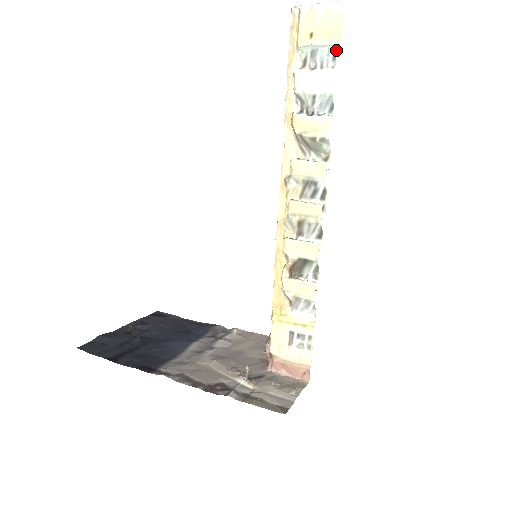
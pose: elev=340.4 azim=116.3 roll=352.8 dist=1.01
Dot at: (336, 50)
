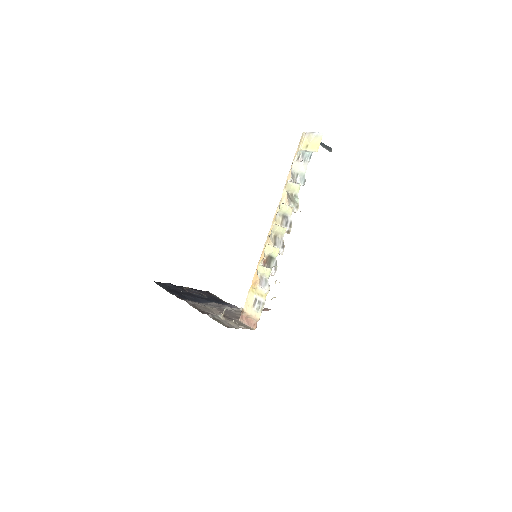
Dot at: occluded
